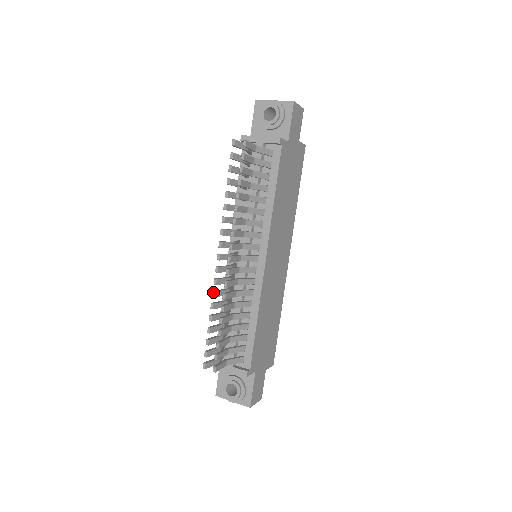
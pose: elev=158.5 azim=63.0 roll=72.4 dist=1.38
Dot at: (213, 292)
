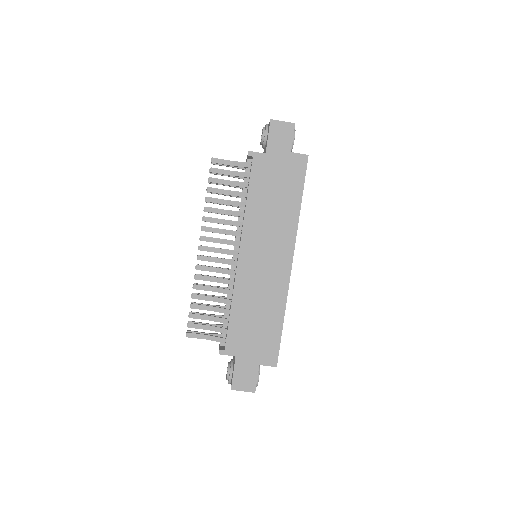
Dot at: occluded
